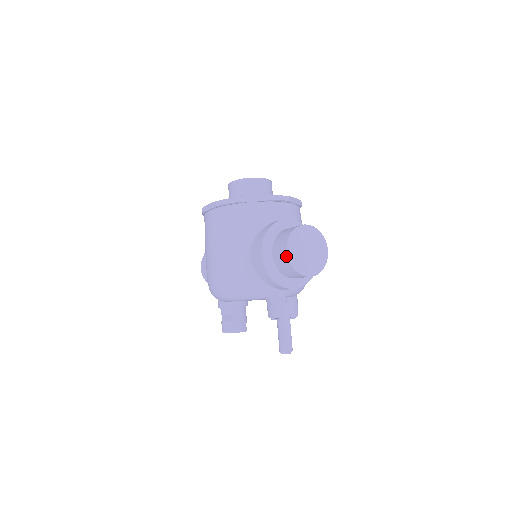
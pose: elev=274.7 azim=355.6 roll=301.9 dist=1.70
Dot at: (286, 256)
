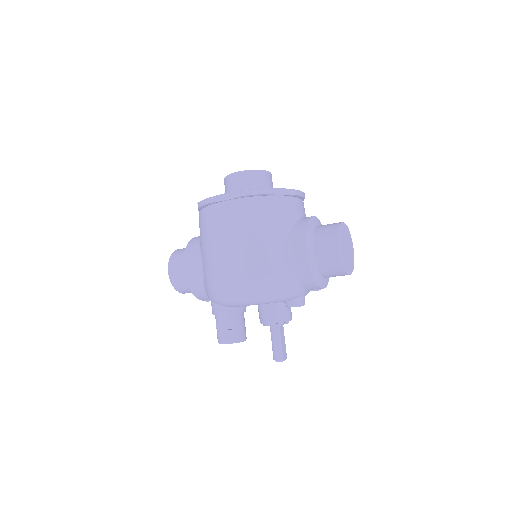
Dot at: (338, 253)
